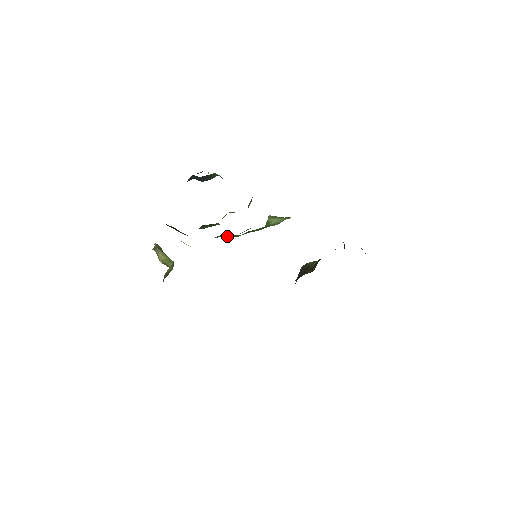
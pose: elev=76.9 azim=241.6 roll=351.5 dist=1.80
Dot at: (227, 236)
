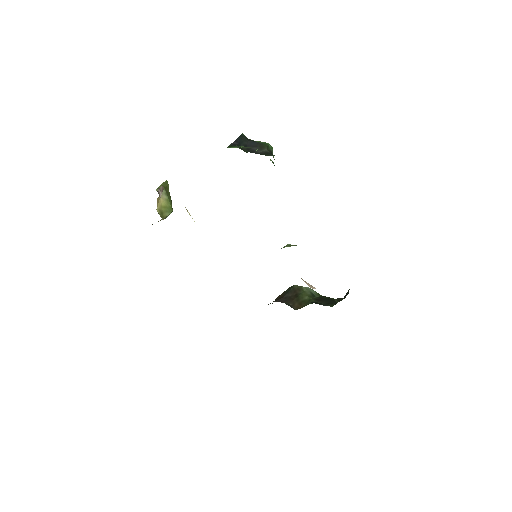
Dot at: occluded
